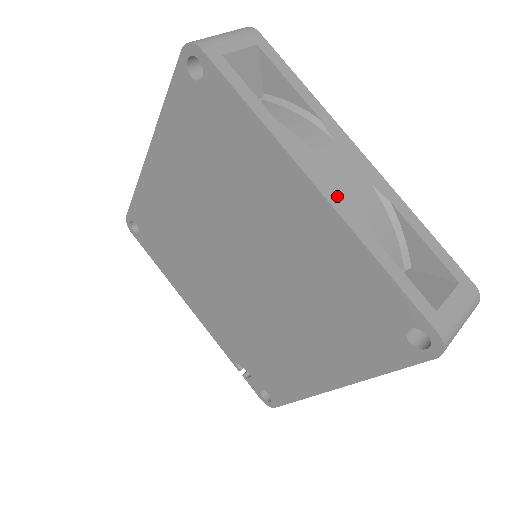
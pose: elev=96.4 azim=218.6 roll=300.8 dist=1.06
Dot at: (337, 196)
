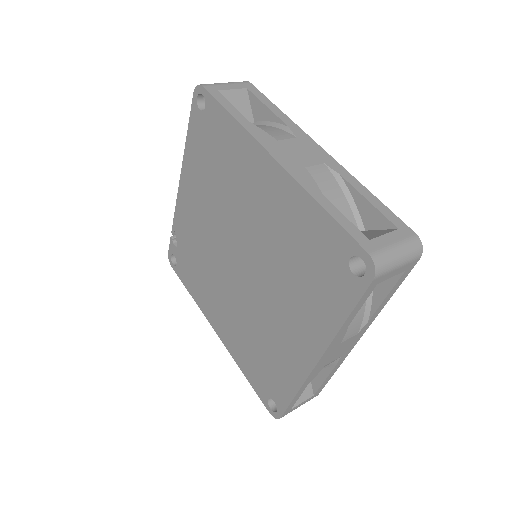
Dot at: (320, 366)
